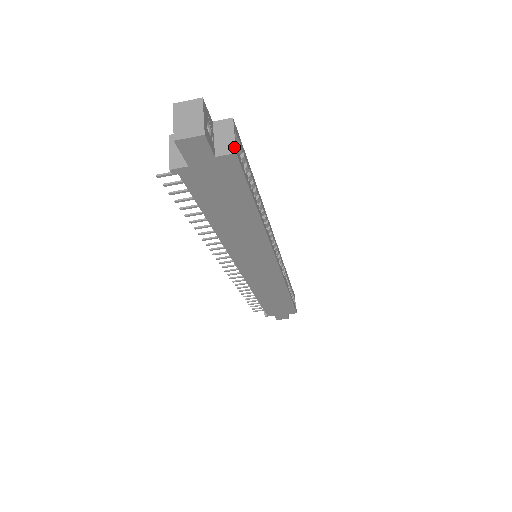
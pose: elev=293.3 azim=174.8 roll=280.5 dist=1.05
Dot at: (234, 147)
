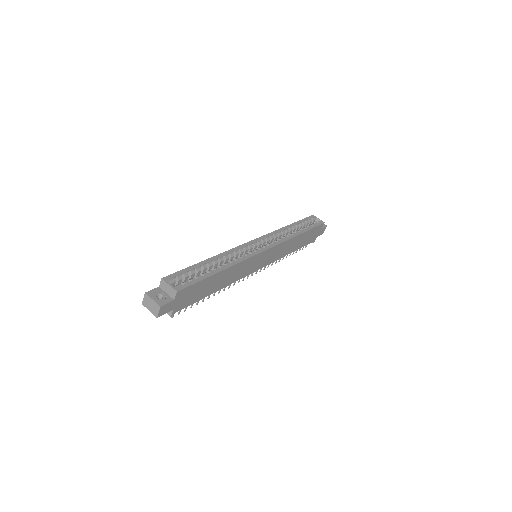
Dot at: (174, 290)
